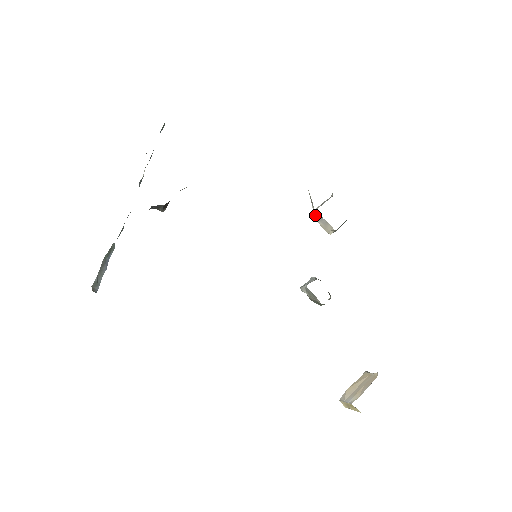
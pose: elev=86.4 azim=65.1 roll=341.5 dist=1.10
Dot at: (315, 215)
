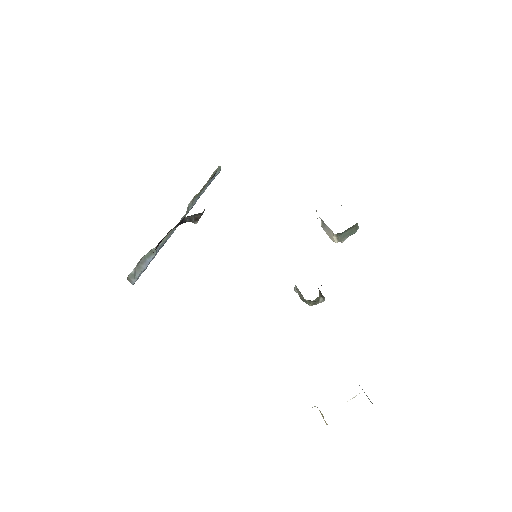
Dot at: (322, 225)
